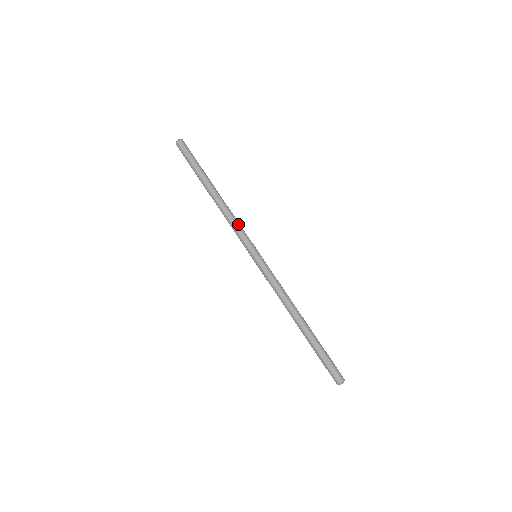
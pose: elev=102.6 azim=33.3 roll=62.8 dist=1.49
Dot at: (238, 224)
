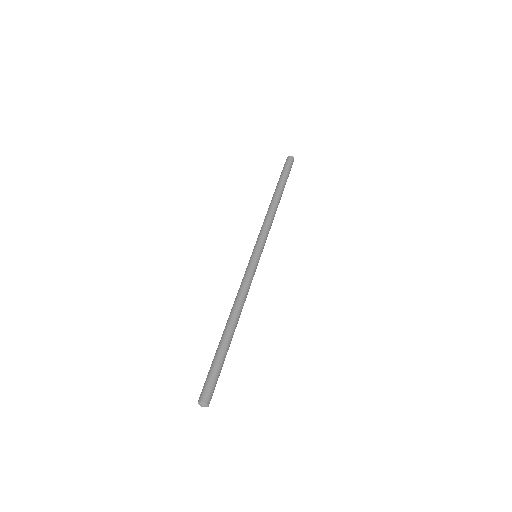
Dot at: (265, 225)
